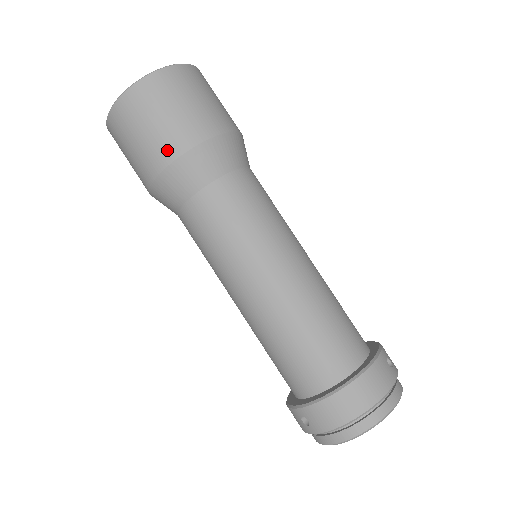
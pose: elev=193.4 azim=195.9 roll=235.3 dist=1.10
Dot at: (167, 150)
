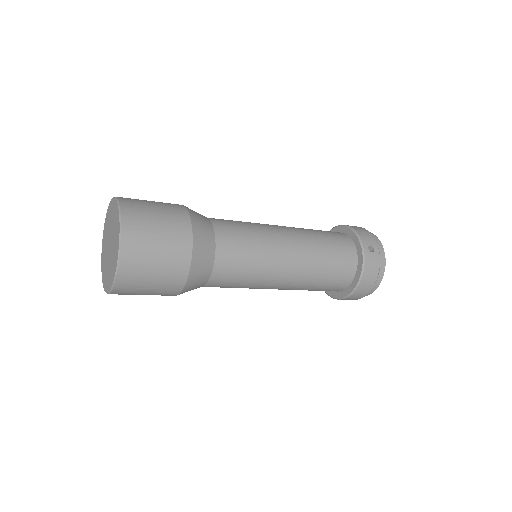
Dot at: (172, 291)
